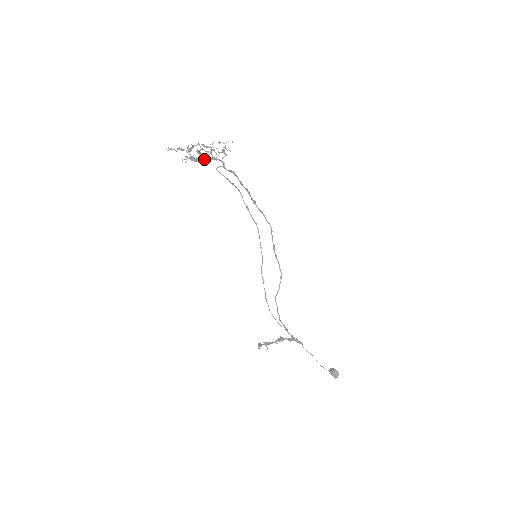
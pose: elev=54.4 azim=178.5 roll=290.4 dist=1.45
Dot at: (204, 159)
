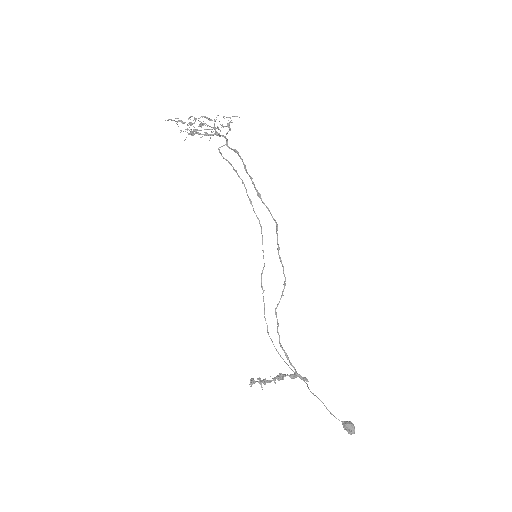
Dot at: (205, 129)
